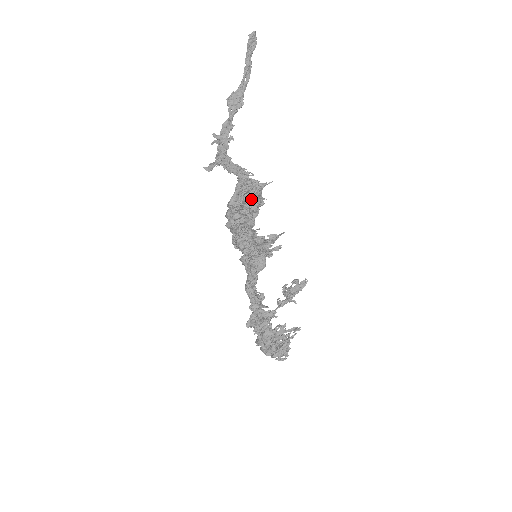
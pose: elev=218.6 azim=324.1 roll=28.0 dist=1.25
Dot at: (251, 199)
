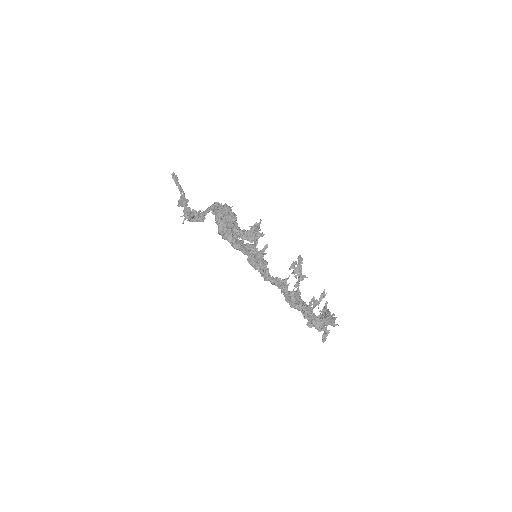
Dot at: (227, 212)
